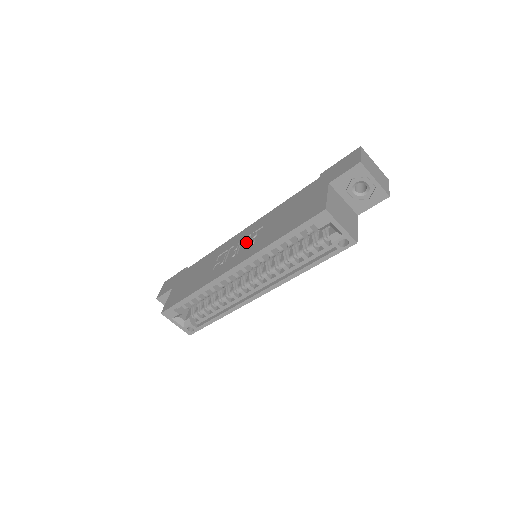
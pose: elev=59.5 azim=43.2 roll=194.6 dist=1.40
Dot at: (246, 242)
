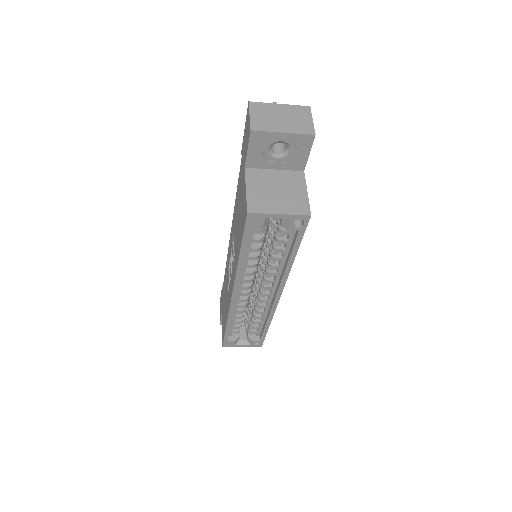
Dot at: occluded
